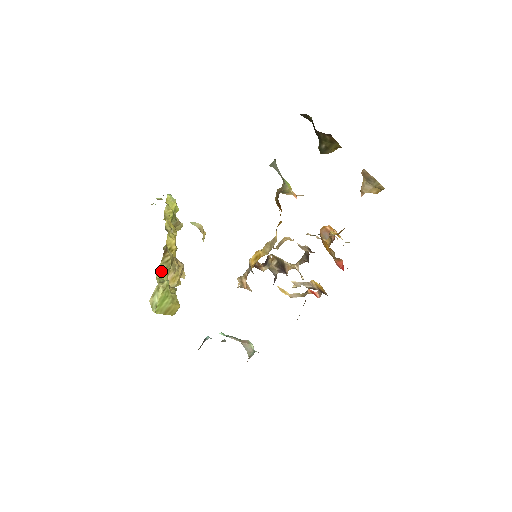
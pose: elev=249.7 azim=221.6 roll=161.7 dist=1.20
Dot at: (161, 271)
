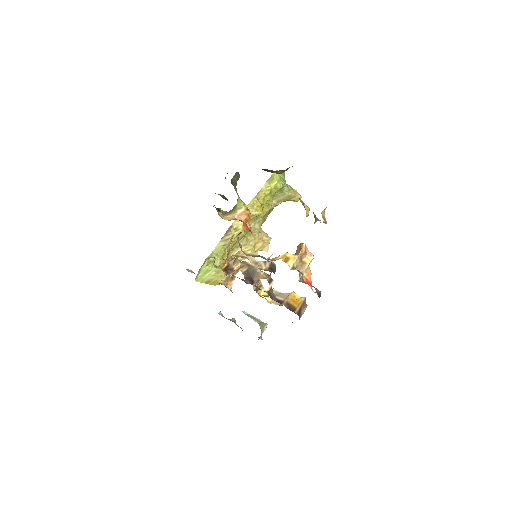
Dot at: (219, 247)
